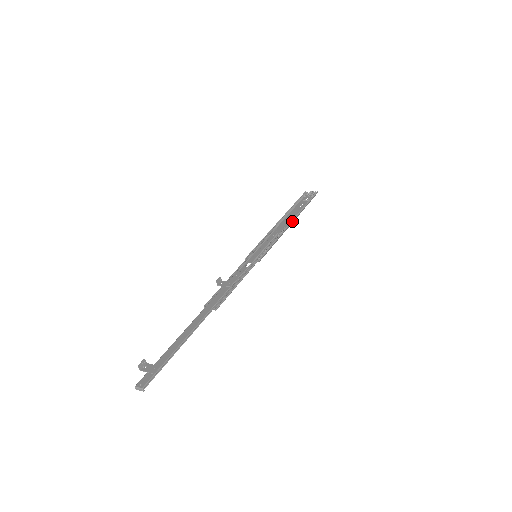
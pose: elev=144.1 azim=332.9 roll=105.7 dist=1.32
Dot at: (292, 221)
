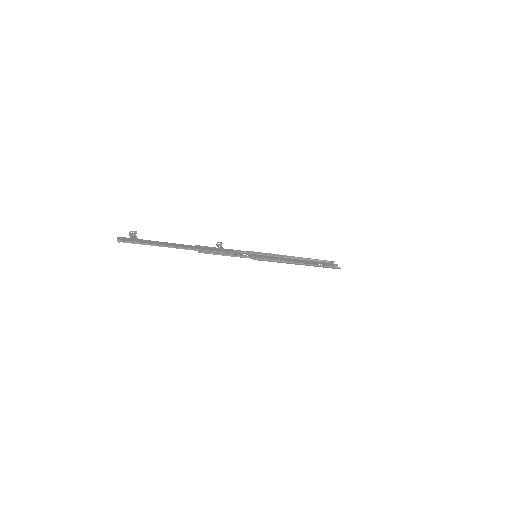
Dot at: (301, 263)
